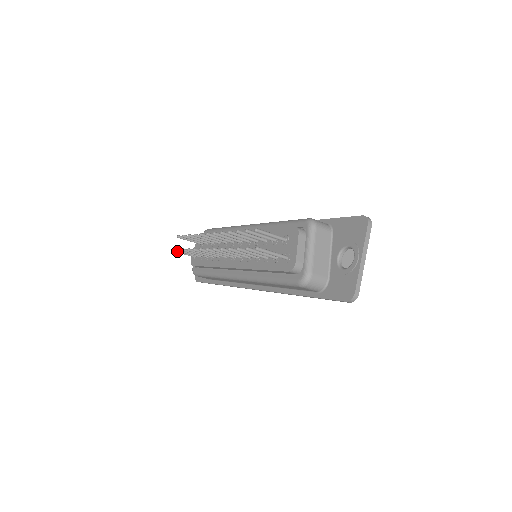
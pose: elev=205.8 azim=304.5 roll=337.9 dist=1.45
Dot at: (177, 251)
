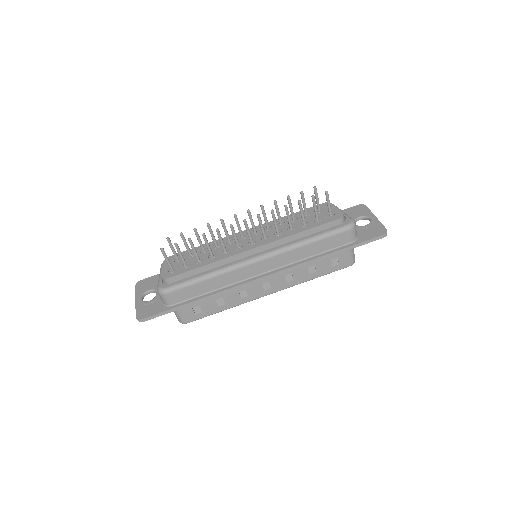
Dot at: occluded
